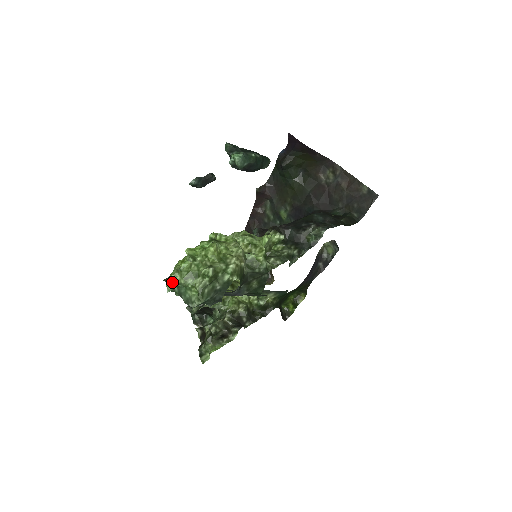
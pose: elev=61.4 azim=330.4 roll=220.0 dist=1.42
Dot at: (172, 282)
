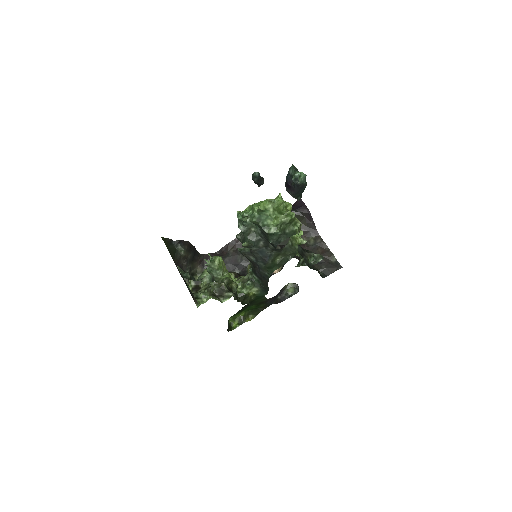
Dot at: (264, 206)
